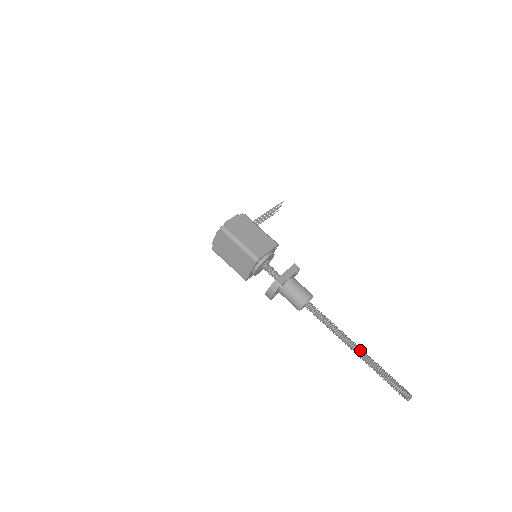
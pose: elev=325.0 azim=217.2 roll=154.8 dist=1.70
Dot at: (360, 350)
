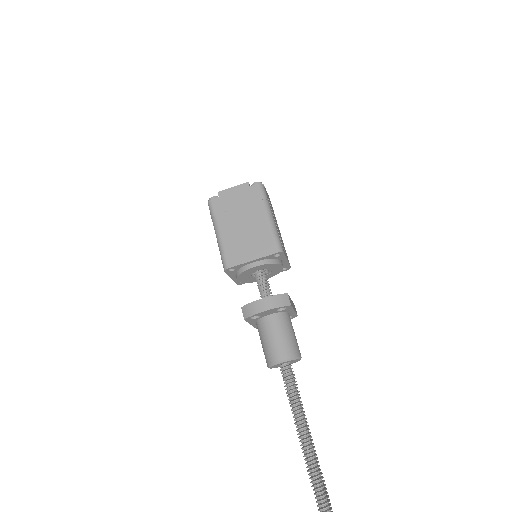
Dot at: occluded
